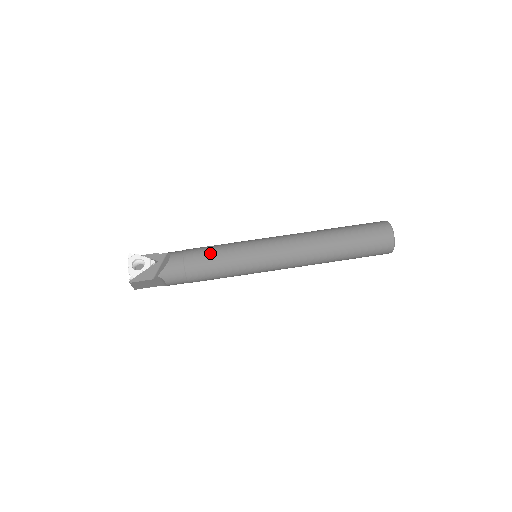
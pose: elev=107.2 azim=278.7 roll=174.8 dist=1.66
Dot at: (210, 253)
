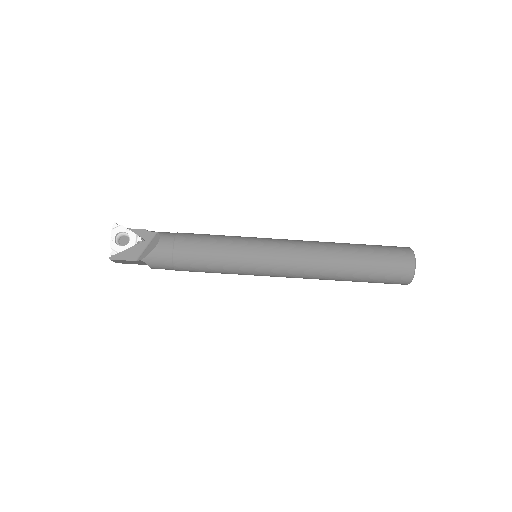
Dot at: (205, 247)
